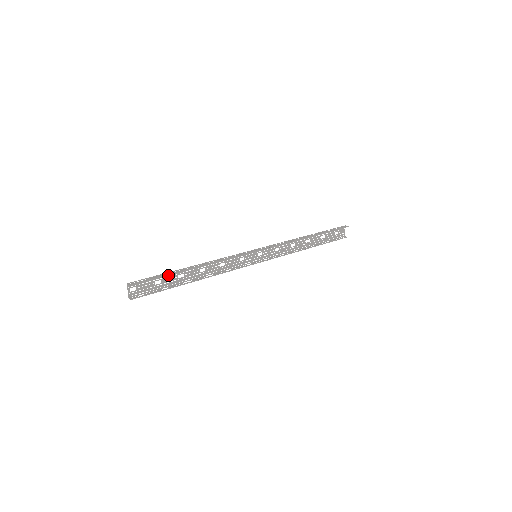
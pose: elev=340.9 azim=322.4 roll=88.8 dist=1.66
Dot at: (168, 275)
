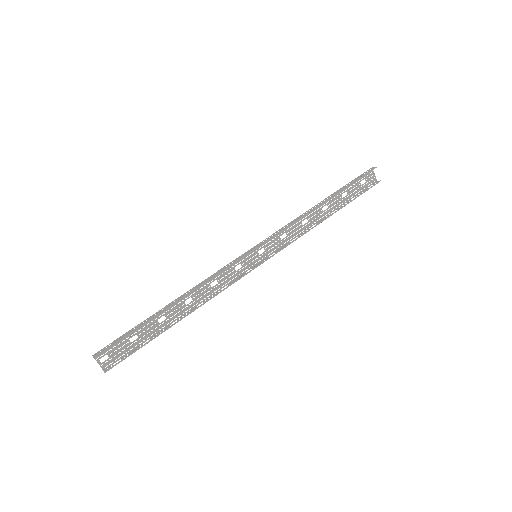
Dot at: (141, 326)
